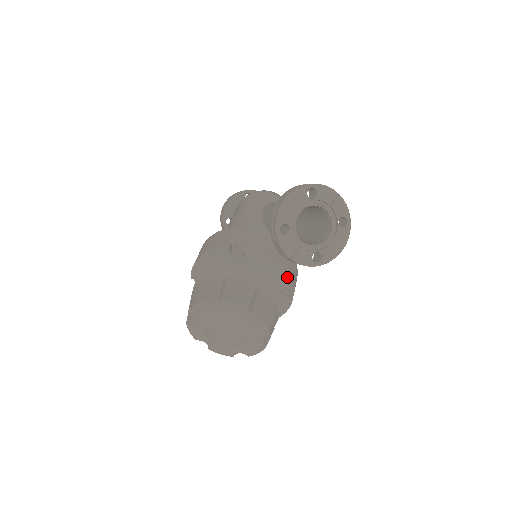
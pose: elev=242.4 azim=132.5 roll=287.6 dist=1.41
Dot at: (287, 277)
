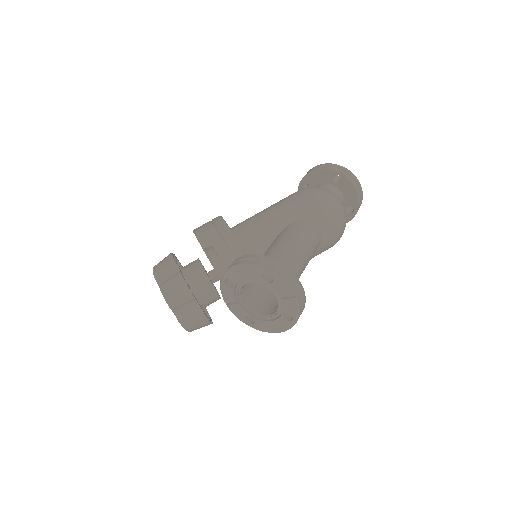
Dot at: occluded
